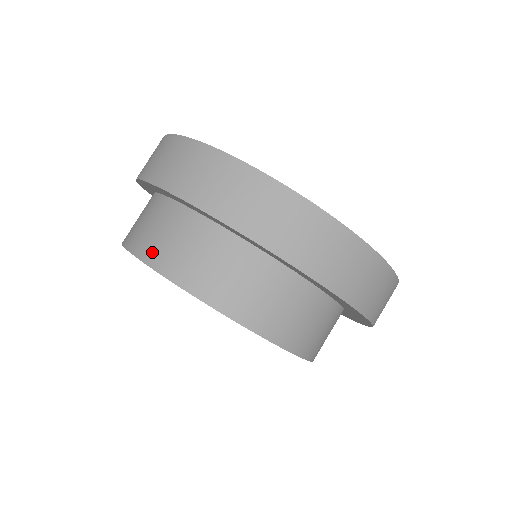
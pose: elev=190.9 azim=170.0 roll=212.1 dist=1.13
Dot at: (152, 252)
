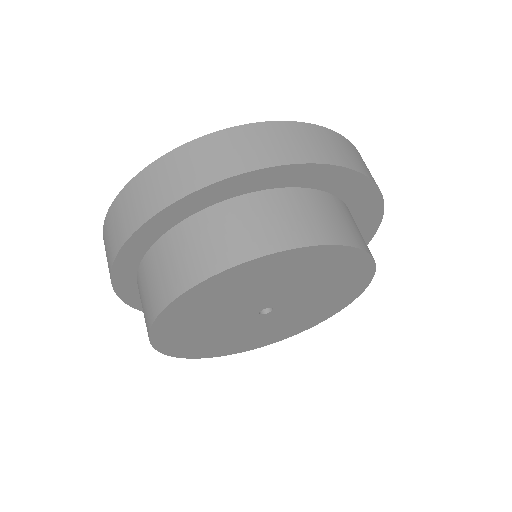
Dot at: (150, 310)
